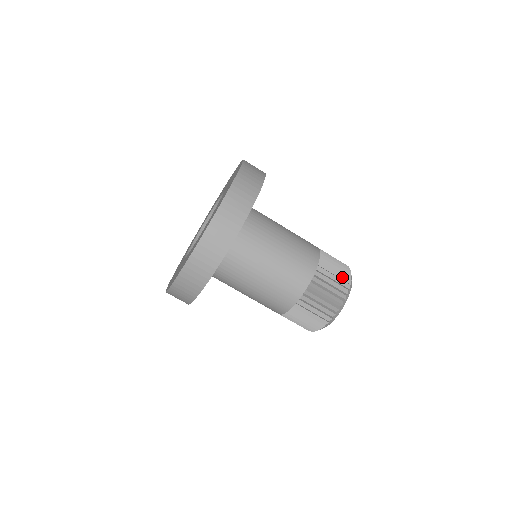
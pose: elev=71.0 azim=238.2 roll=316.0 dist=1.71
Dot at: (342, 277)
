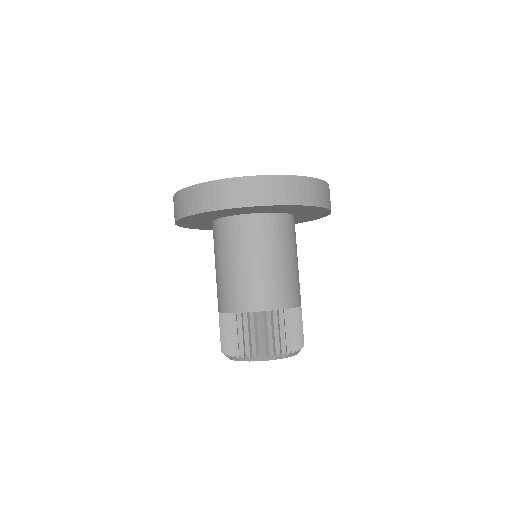
Dot at: (289, 341)
